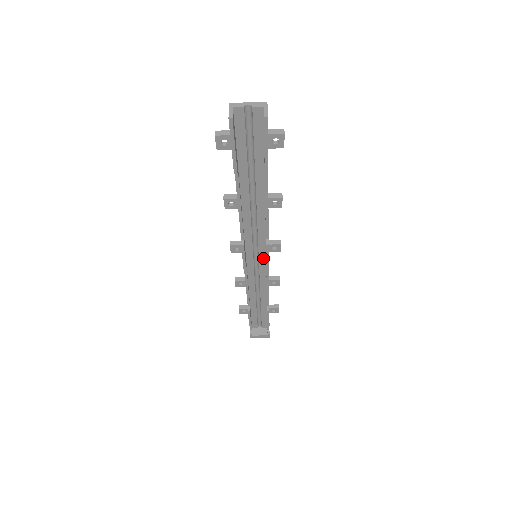
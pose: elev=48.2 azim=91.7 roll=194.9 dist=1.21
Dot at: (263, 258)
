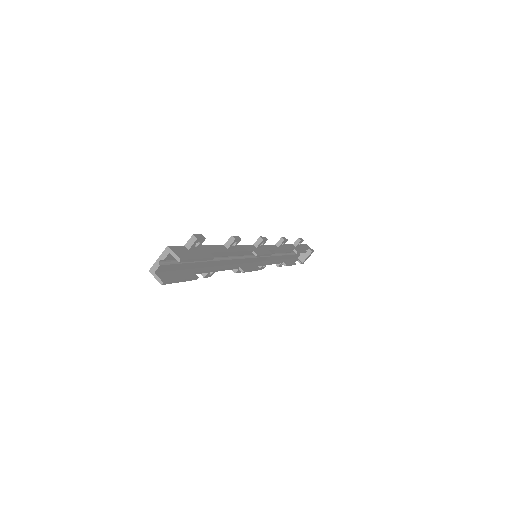
Dot at: occluded
